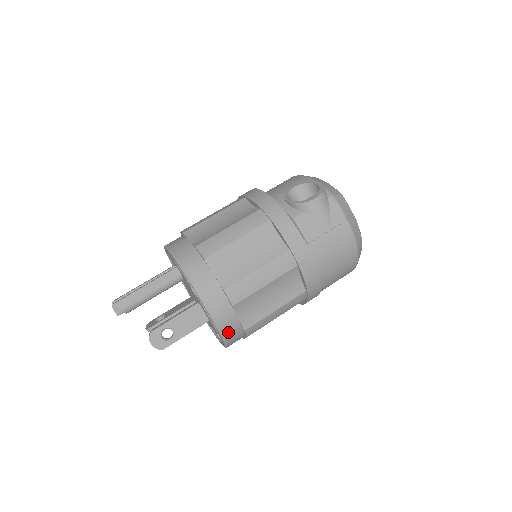
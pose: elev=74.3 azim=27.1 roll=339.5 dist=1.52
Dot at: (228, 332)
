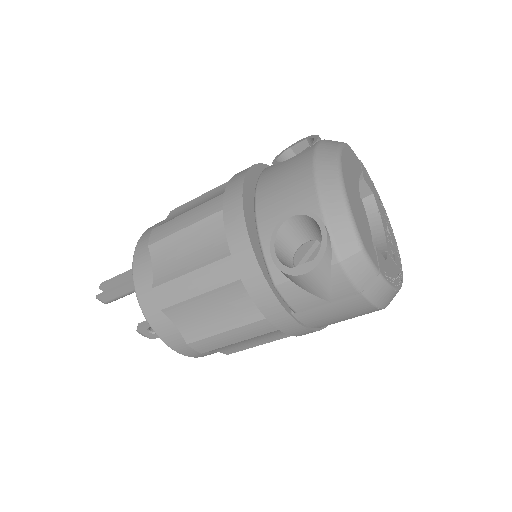
Dot at: occluded
